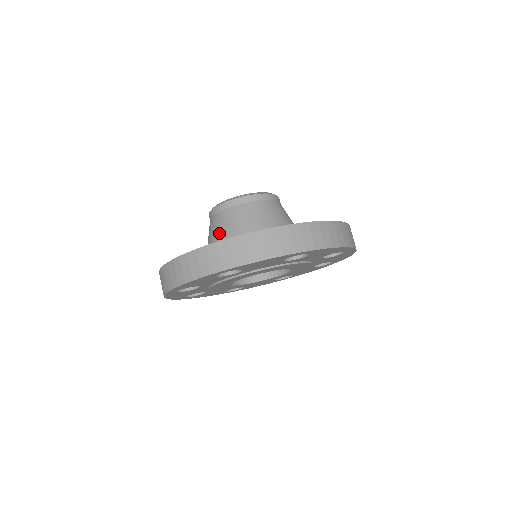
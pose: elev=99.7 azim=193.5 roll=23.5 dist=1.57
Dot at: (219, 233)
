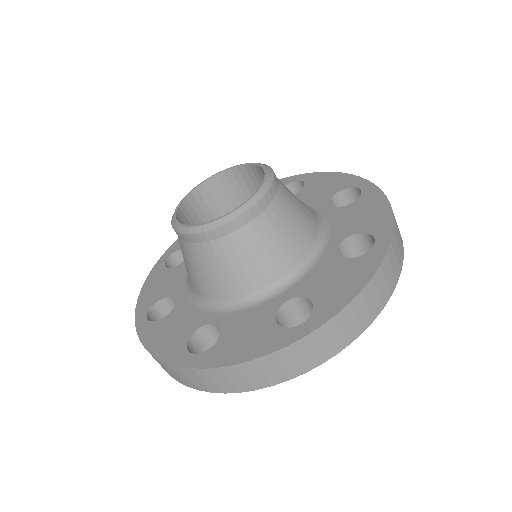
Dot at: (194, 274)
